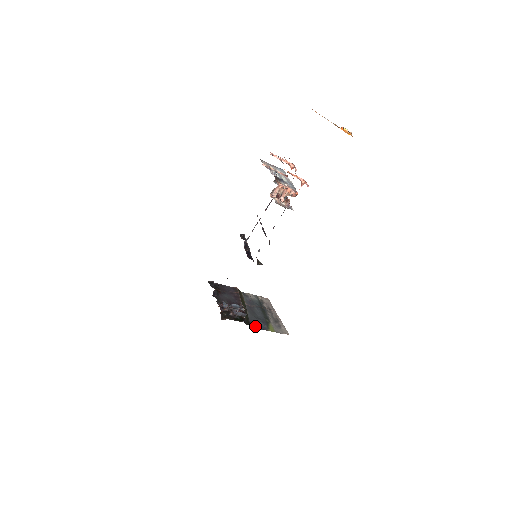
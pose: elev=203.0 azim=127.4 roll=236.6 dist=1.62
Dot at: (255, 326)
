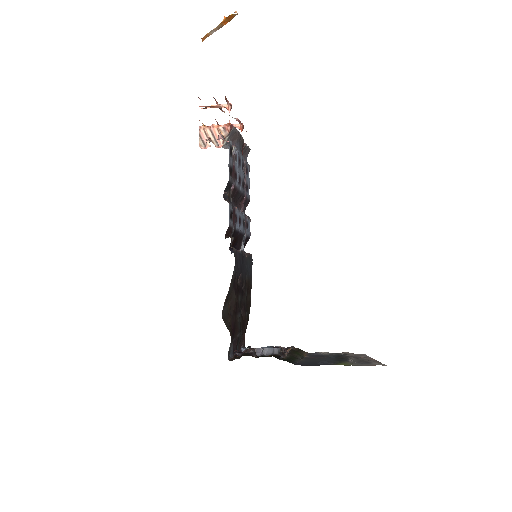
Dot at: (307, 365)
